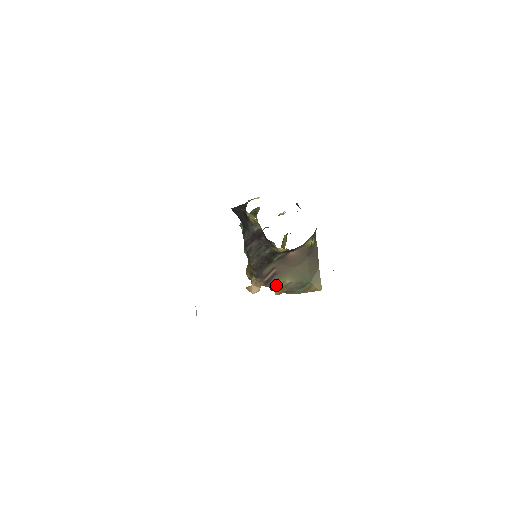
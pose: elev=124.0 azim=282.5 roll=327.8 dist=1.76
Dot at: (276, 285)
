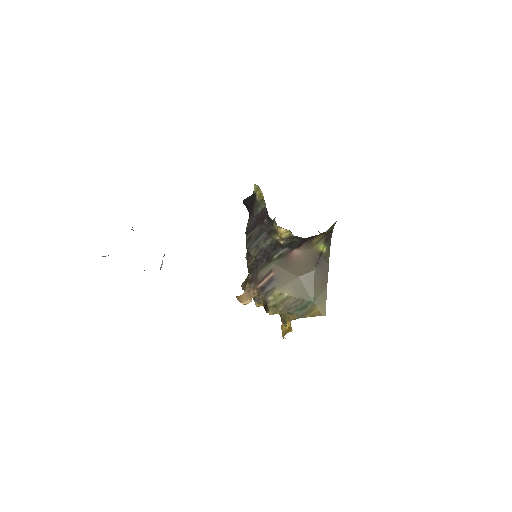
Dot at: (271, 298)
